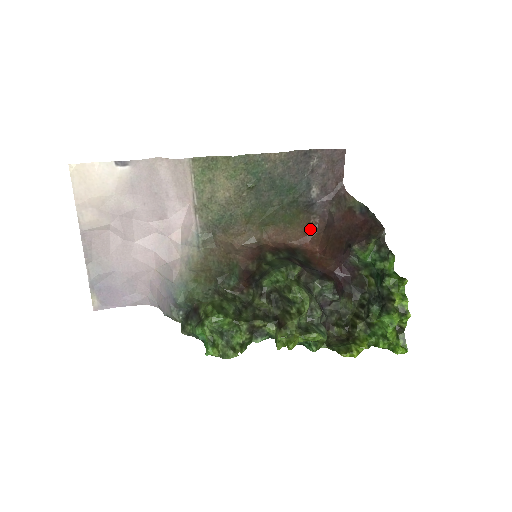
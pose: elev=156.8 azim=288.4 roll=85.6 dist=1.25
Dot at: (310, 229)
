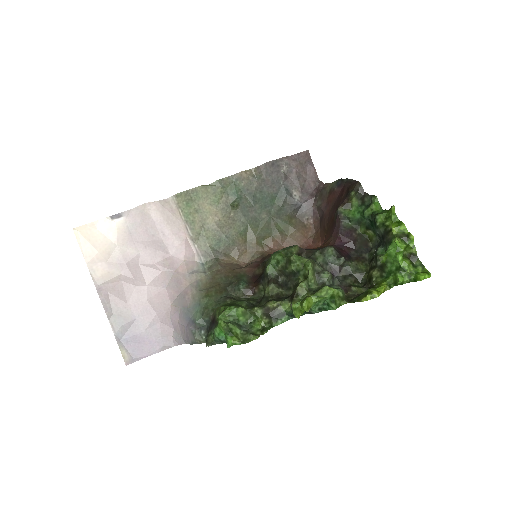
Dot at: (308, 232)
